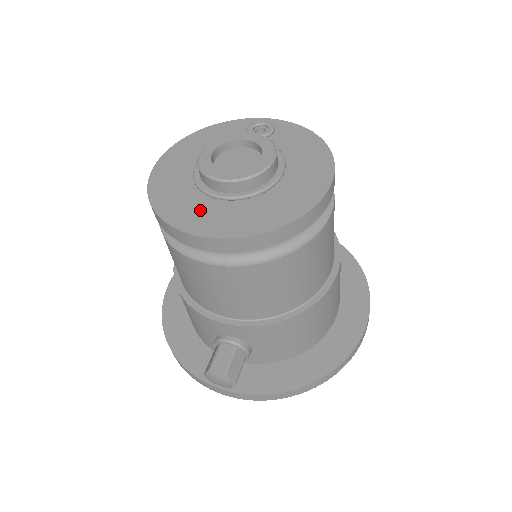
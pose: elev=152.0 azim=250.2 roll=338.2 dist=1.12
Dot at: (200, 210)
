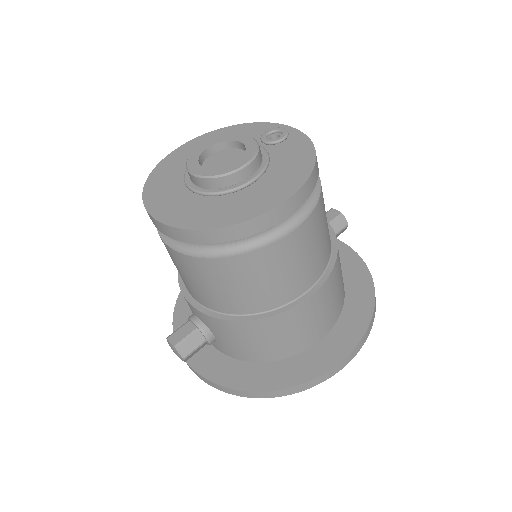
Dot at: (171, 195)
